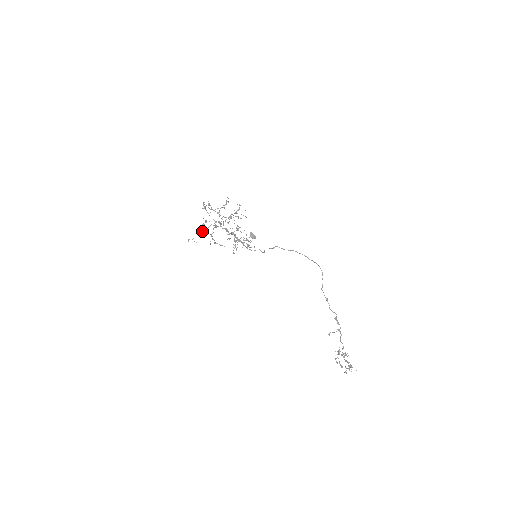
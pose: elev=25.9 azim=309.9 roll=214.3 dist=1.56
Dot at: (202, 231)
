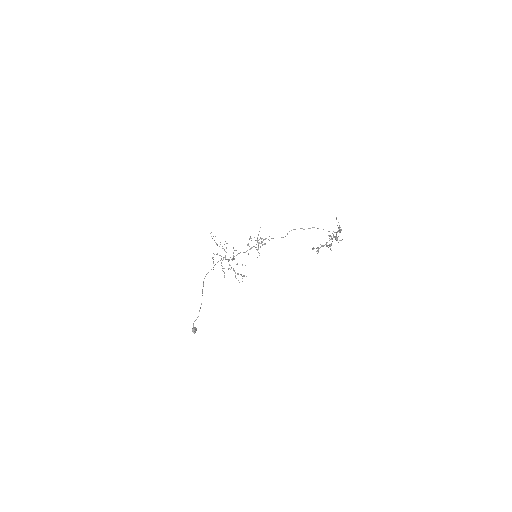
Dot at: occluded
